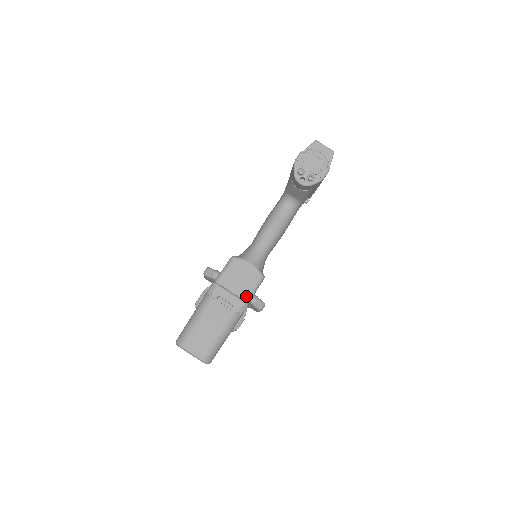
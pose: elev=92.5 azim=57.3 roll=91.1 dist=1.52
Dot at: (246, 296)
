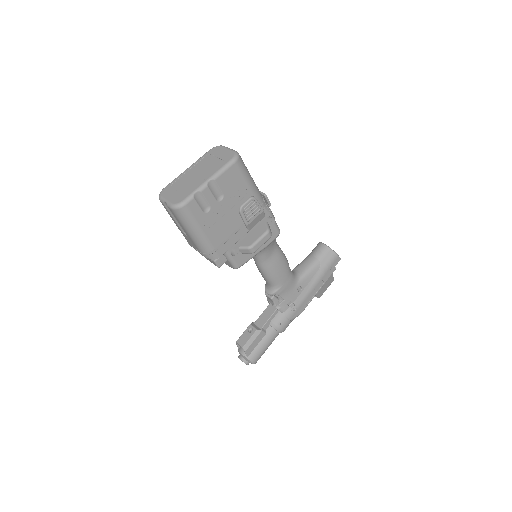
Dot at: occluded
